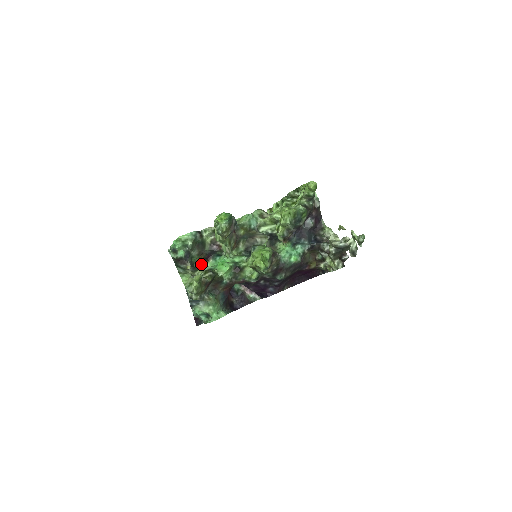
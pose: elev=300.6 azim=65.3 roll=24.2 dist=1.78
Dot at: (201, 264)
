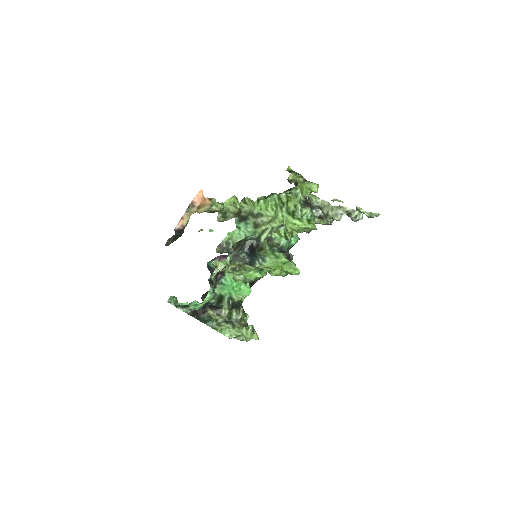
Dot at: (207, 293)
